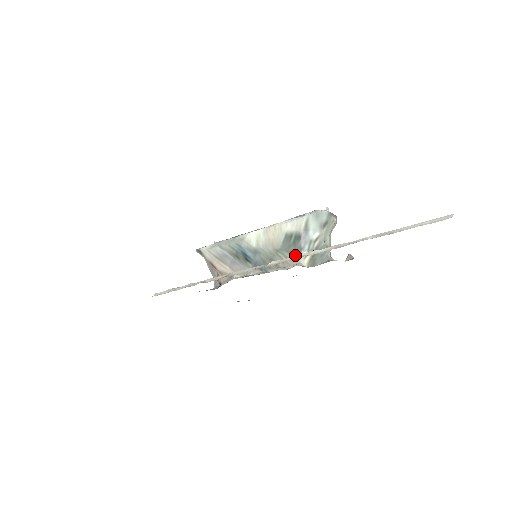
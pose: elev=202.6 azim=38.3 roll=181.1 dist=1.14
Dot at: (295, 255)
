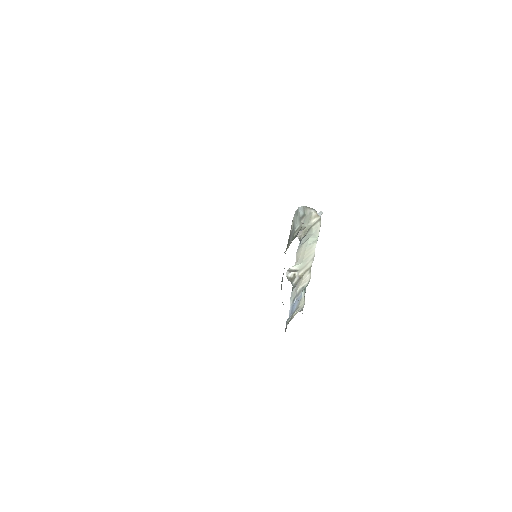
Dot at: occluded
